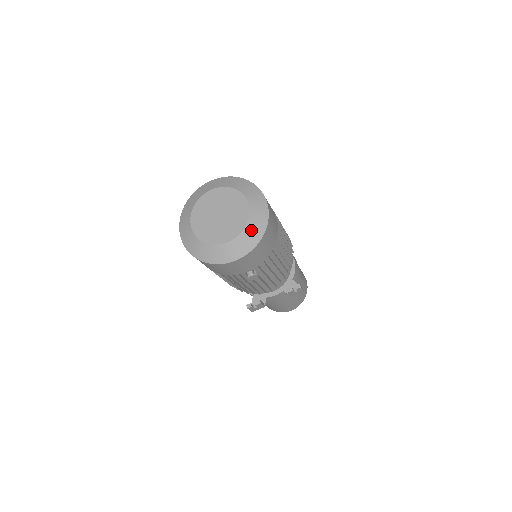
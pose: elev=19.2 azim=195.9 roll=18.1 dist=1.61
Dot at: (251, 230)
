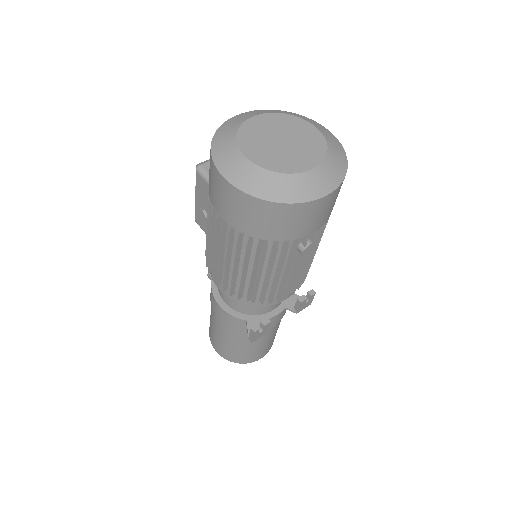
Dot at: (334, 157)
